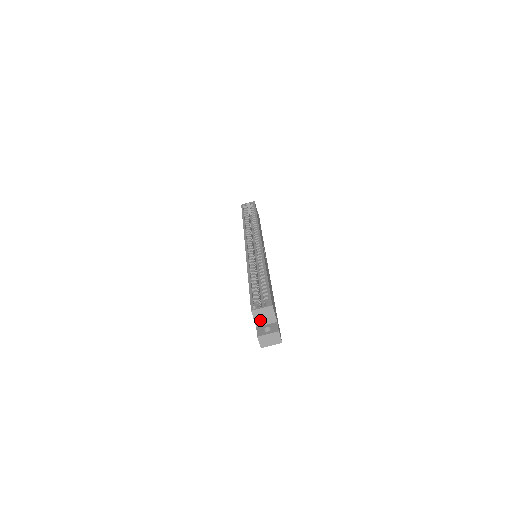
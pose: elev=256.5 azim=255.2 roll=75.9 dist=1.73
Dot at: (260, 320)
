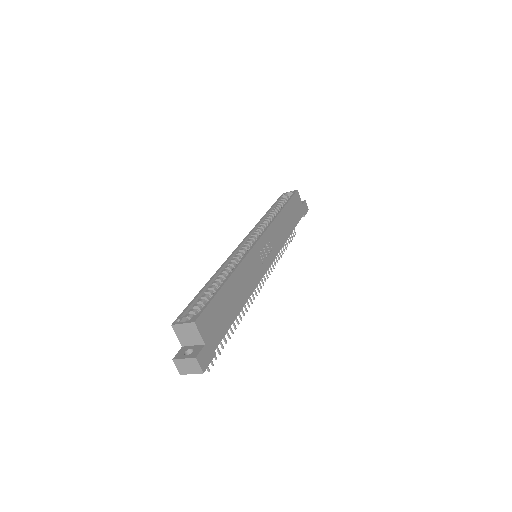
Dot at: (184, 338)
